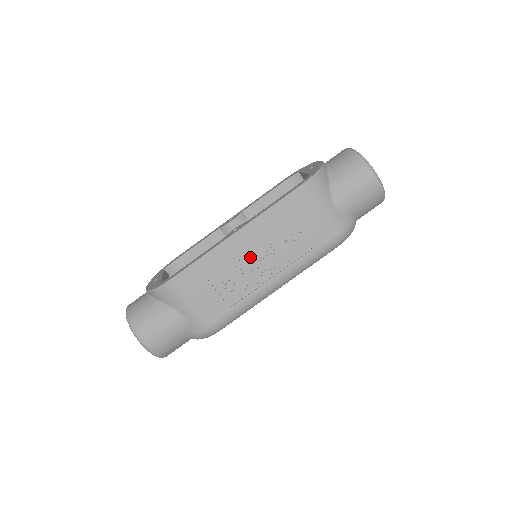
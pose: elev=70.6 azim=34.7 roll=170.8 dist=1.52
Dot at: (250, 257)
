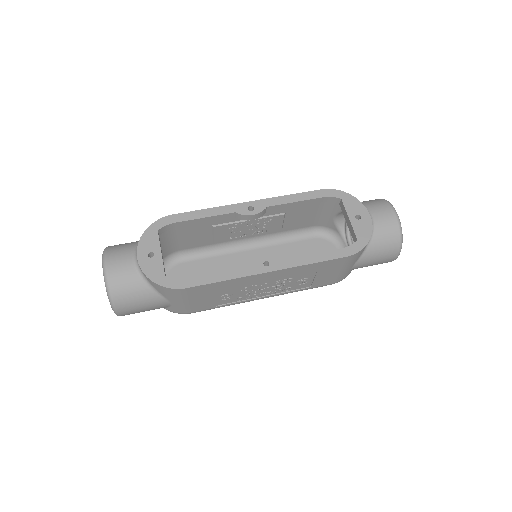
Dot at: (262, 285)
